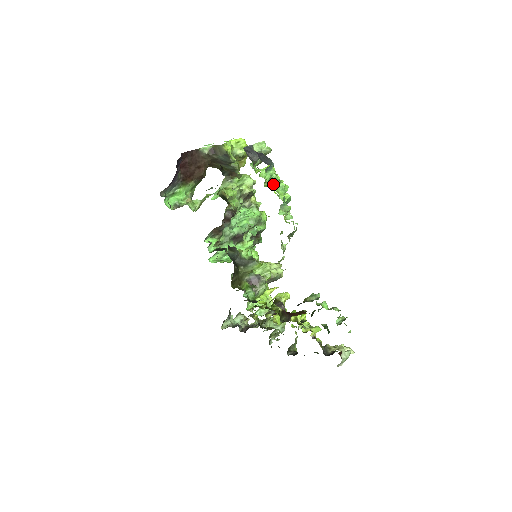
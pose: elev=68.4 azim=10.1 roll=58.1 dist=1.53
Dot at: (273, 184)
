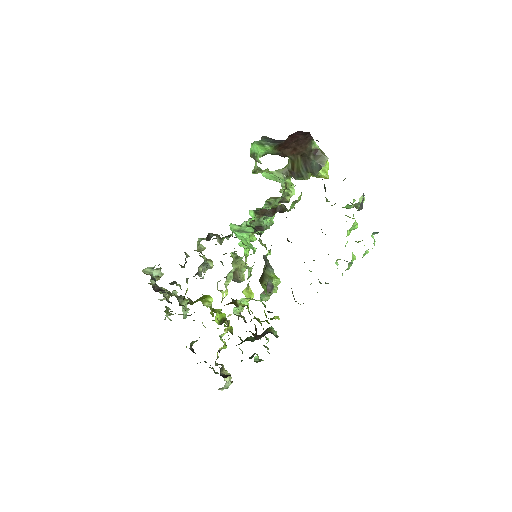
Dot at: occluded
